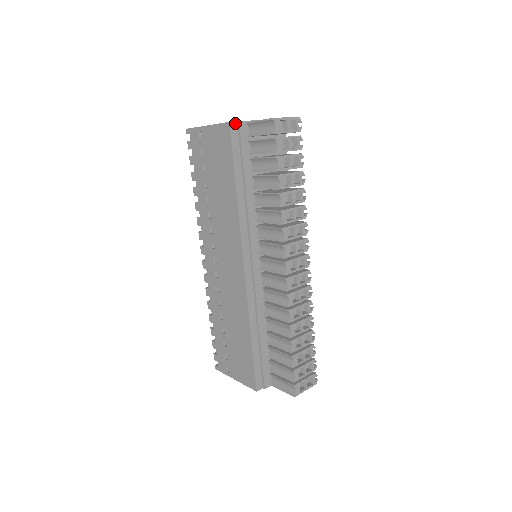
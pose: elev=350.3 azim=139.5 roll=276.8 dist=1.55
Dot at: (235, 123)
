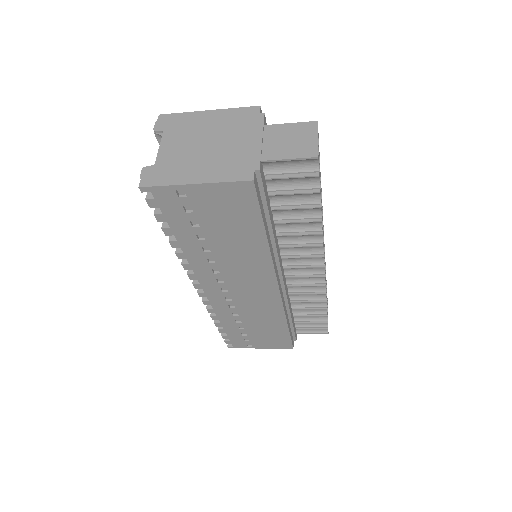
Dot at: (254, 174)
